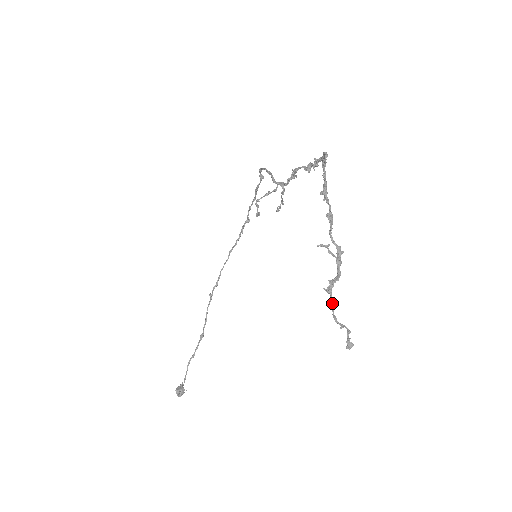
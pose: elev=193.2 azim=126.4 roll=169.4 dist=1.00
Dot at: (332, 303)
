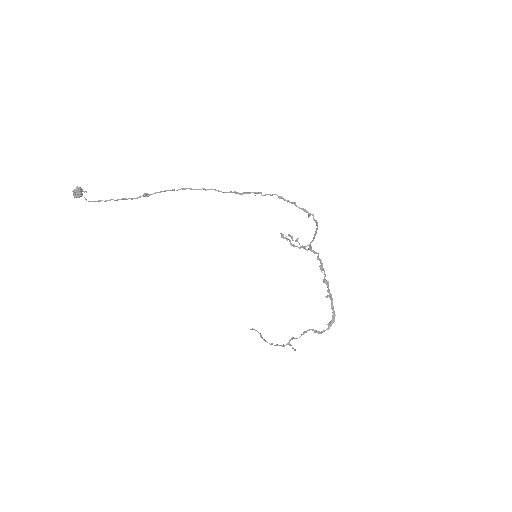
Dot at: occluded
